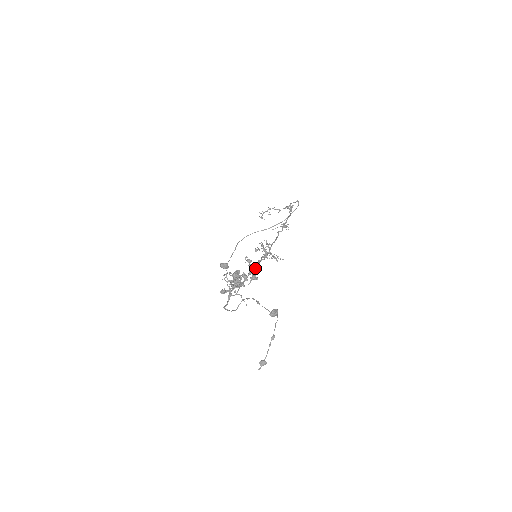
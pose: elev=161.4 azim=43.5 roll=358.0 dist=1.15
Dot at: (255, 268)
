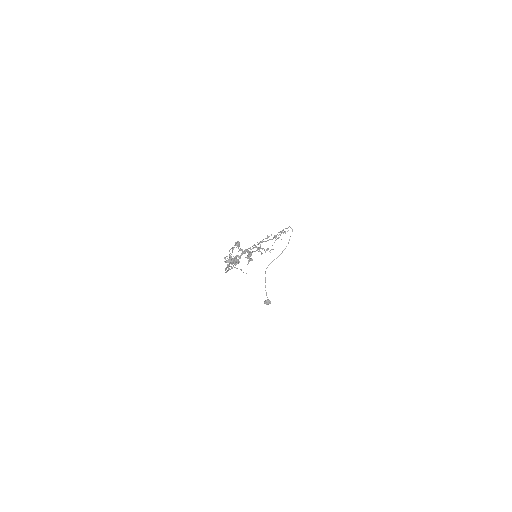
Dot at: (245, 251)
